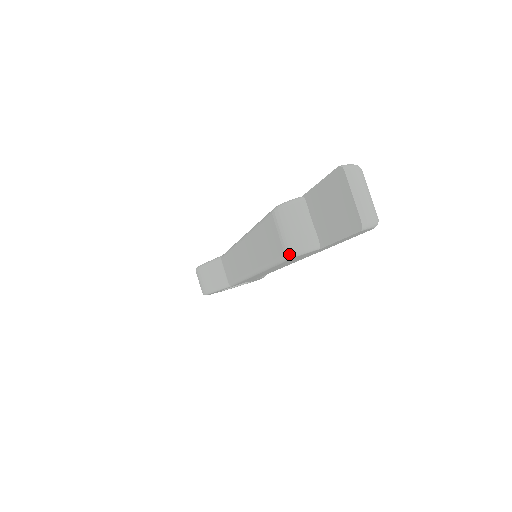
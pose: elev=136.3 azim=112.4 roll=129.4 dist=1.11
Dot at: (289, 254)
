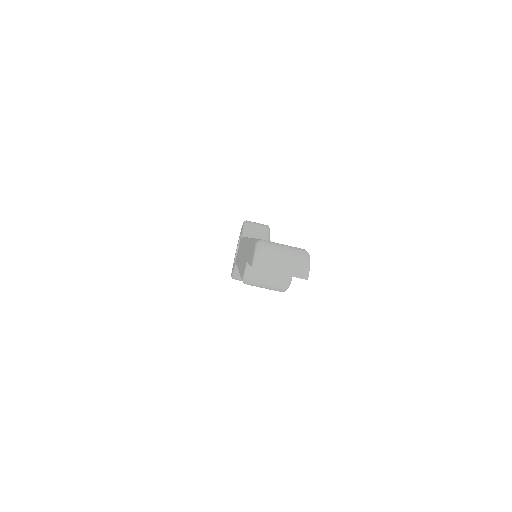
Dot at: occluded
